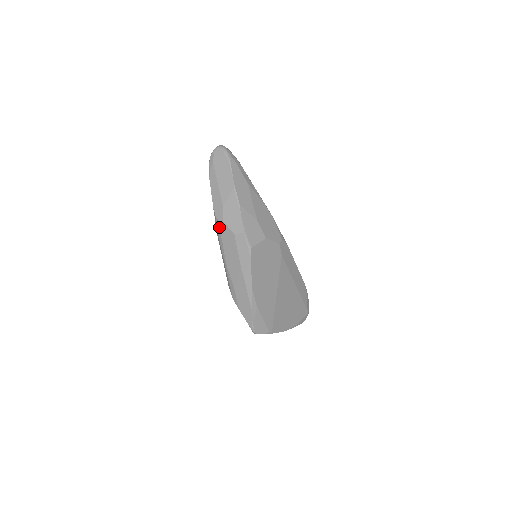
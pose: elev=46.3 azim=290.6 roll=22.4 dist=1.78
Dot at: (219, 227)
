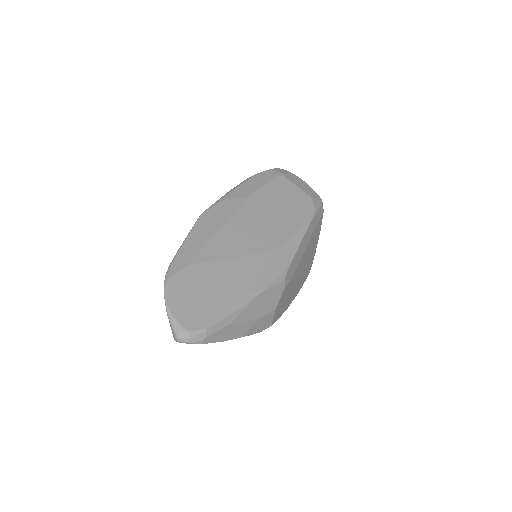
Dot at: occluded
